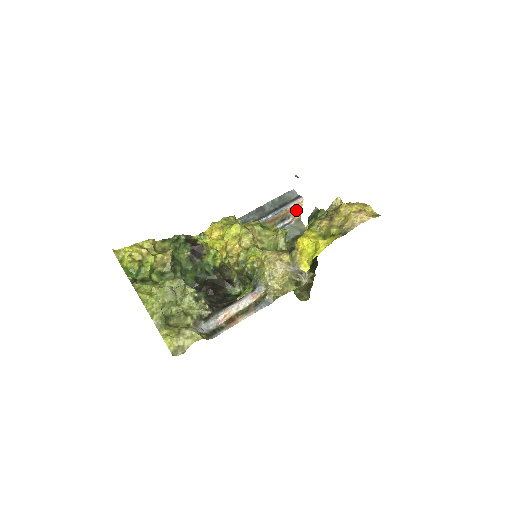
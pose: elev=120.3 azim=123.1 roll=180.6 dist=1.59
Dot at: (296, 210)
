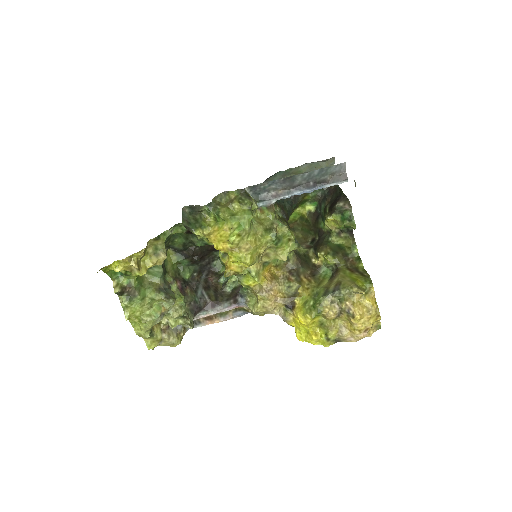
Dot at: occluded
